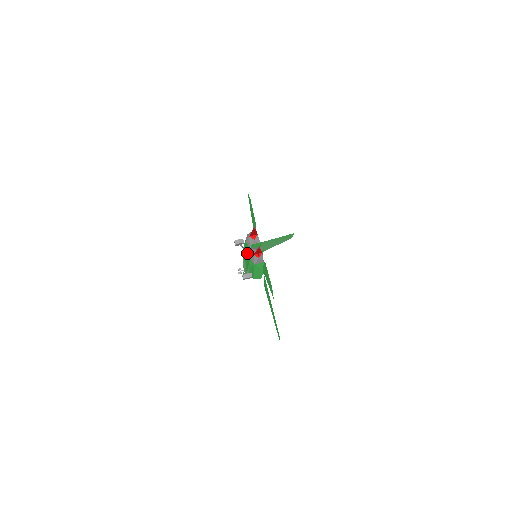
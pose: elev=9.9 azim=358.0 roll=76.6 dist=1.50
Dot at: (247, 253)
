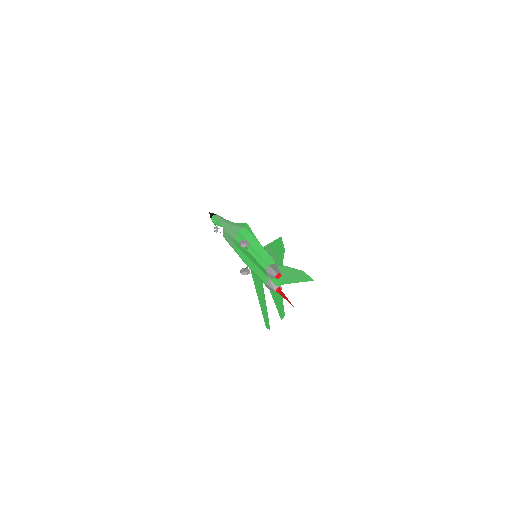
Dot at: (254, 262)
